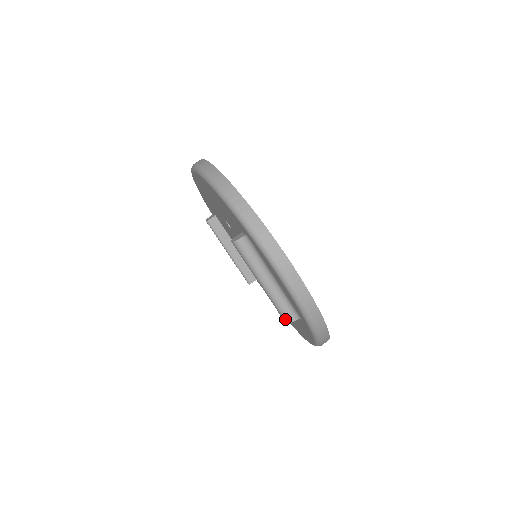
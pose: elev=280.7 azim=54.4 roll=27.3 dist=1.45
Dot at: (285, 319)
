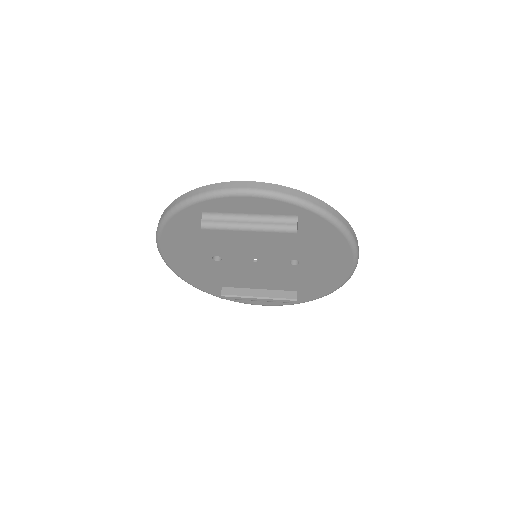
Dot at: (291, 230)
